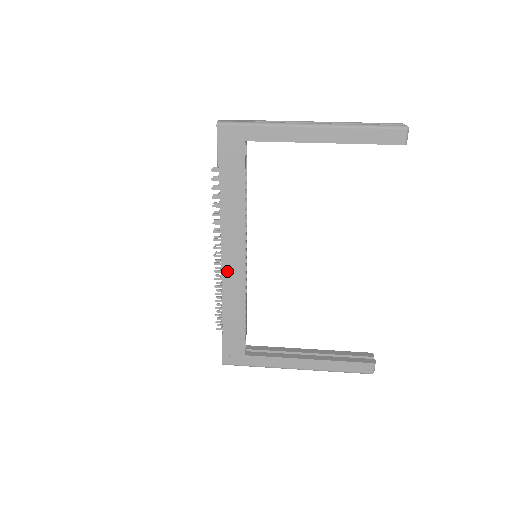
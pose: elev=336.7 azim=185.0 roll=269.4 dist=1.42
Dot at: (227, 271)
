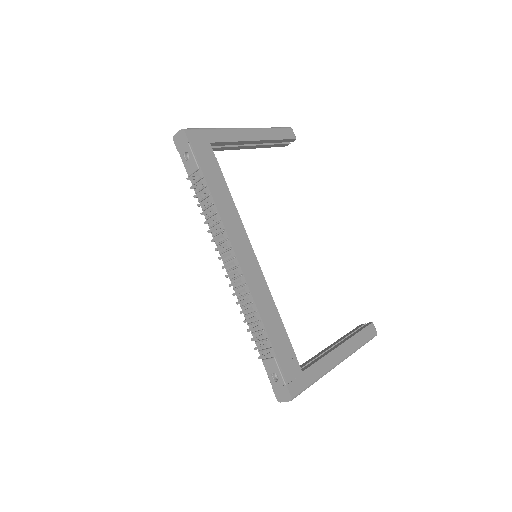
Dot at: (248, 274)
